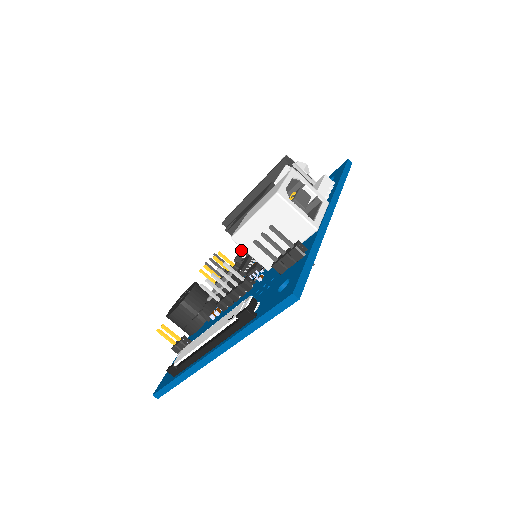
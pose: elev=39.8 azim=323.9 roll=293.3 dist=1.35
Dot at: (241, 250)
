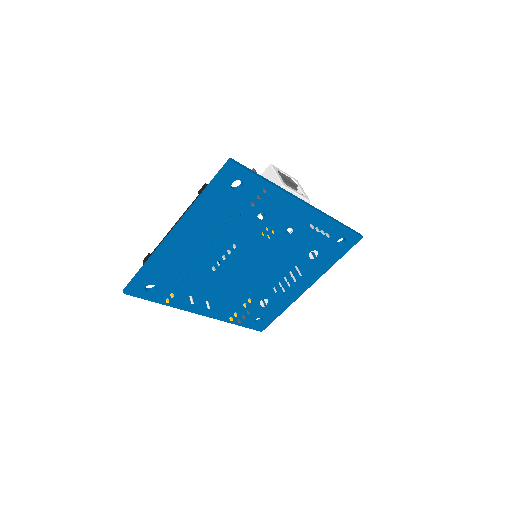
Dot at: occluded
